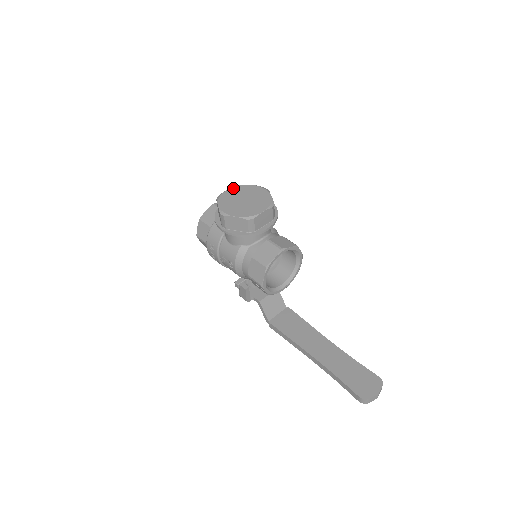
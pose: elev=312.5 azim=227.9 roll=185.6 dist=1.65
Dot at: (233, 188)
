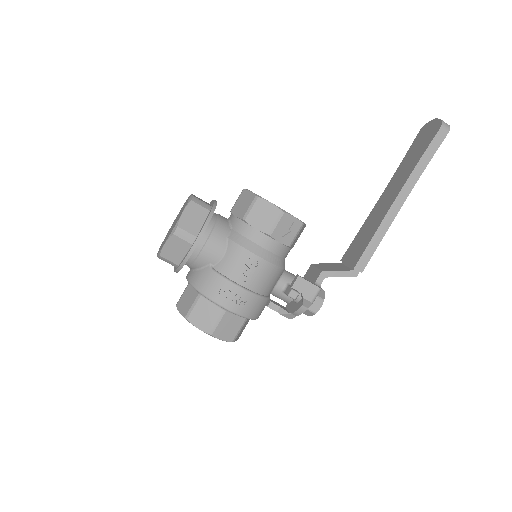
Dot at: occluded
